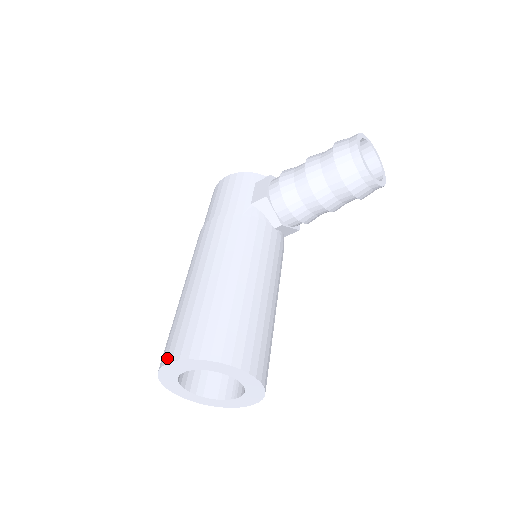
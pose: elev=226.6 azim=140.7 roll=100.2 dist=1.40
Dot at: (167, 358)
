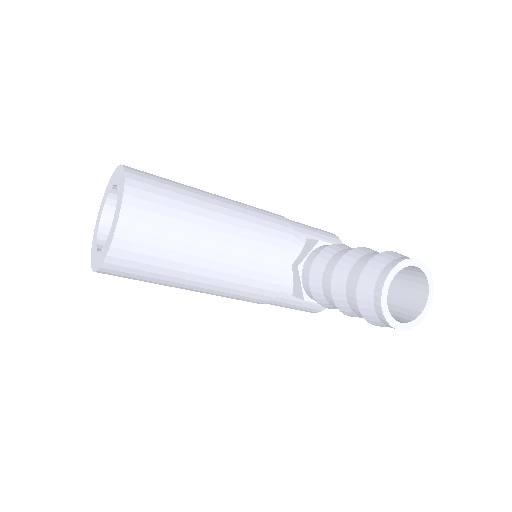
Dot at: occluded
